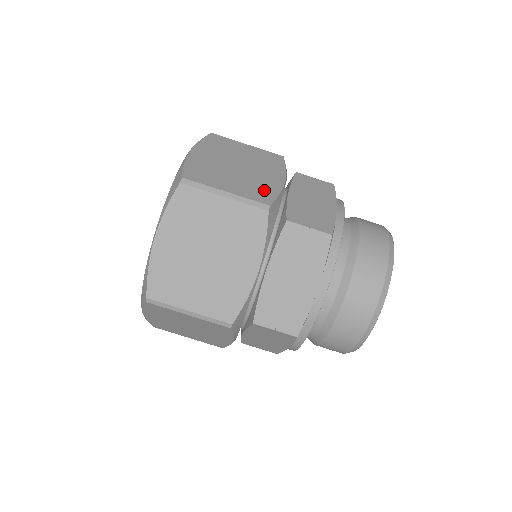
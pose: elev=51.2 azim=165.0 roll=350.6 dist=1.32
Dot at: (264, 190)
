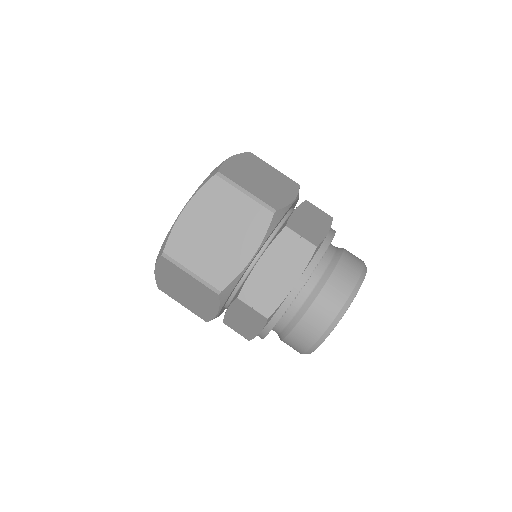
Dot at: (276, 200)
